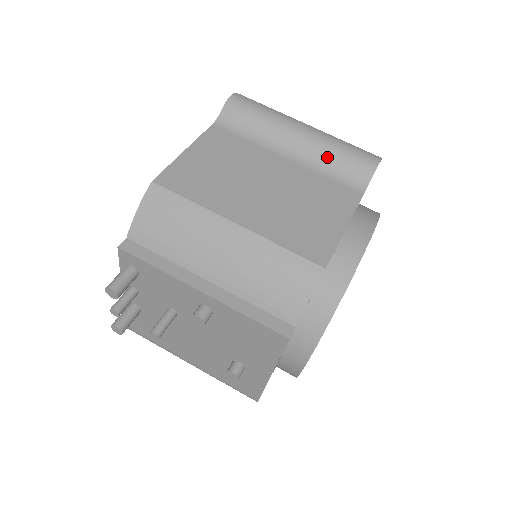
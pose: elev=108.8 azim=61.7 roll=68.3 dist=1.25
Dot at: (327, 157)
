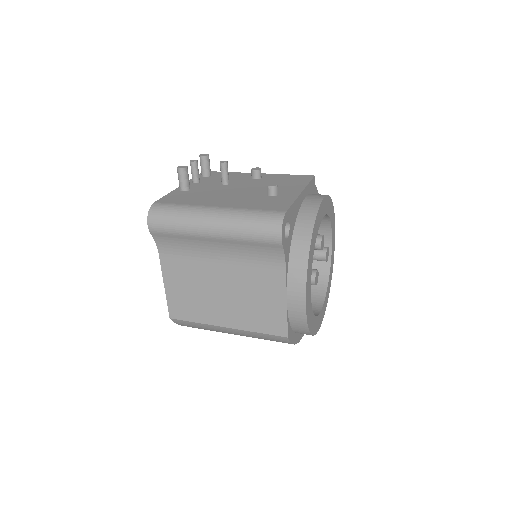
Dot at: occluded
